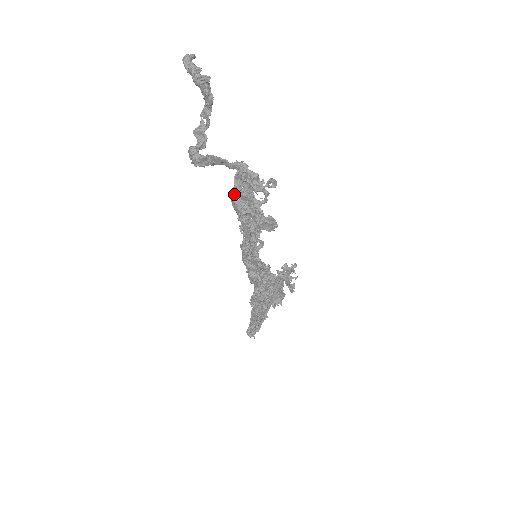
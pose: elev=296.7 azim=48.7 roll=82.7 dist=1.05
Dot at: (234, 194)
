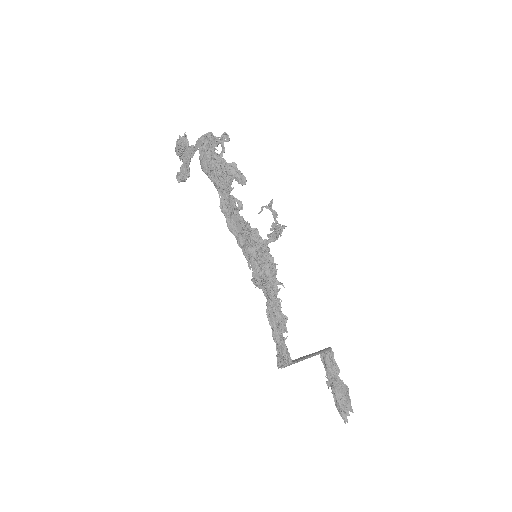
Dot at: (201, 159)
